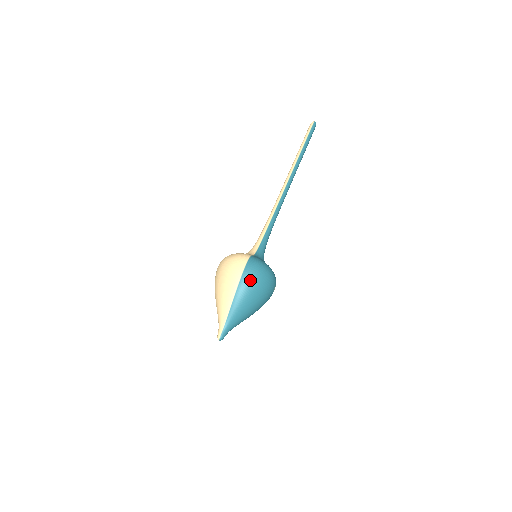
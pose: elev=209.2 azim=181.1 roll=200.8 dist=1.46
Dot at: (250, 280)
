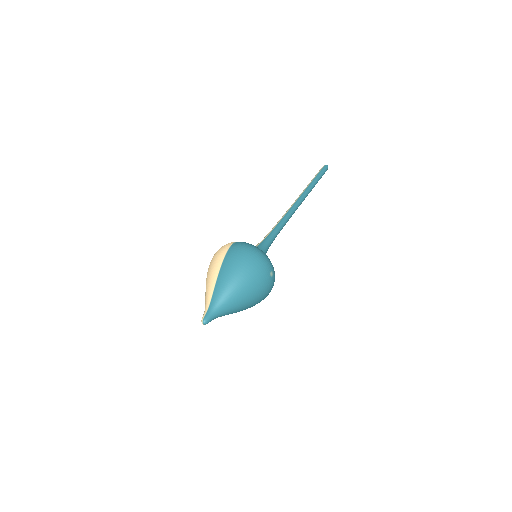
Dot at: (234, 256)
